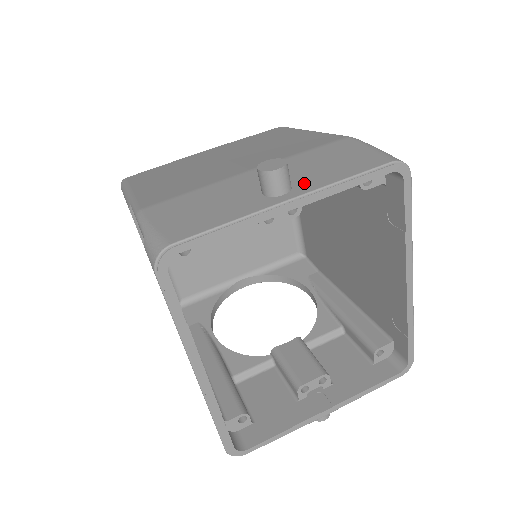
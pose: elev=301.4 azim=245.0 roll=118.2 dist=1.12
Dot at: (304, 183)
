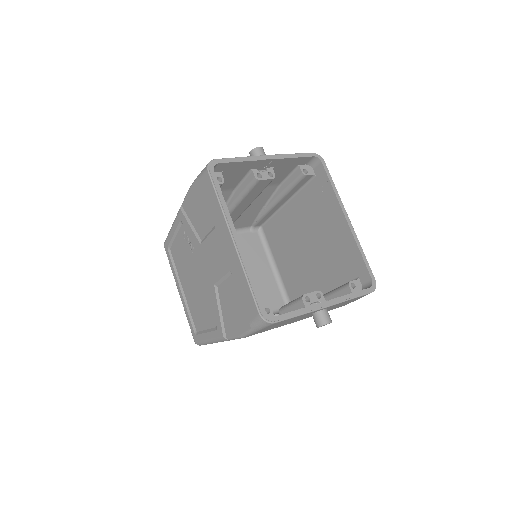
Dot at: occluded
